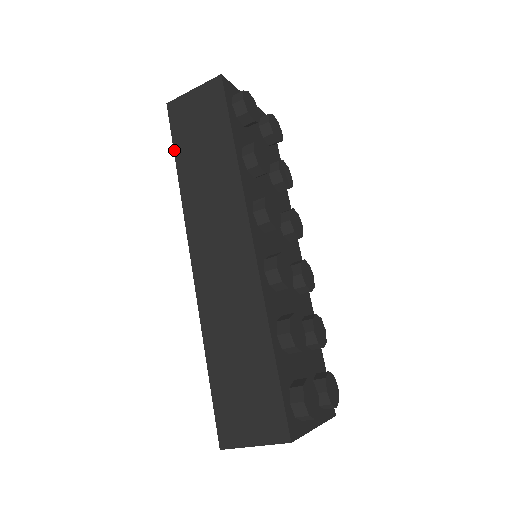
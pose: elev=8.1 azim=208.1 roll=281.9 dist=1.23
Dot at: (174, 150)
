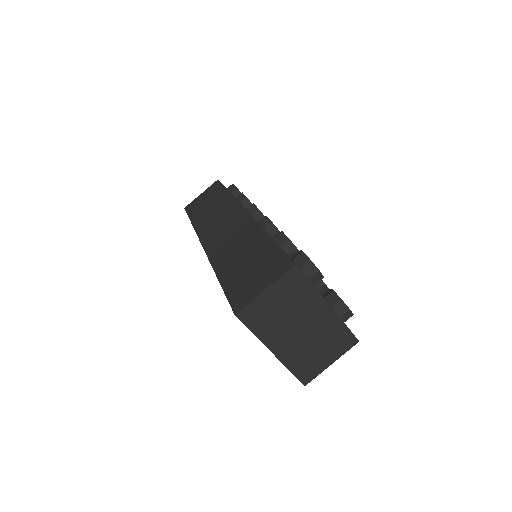
Dot at: (189, 218)
